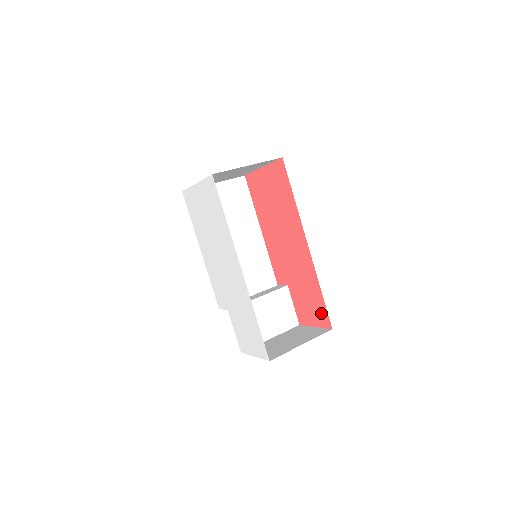
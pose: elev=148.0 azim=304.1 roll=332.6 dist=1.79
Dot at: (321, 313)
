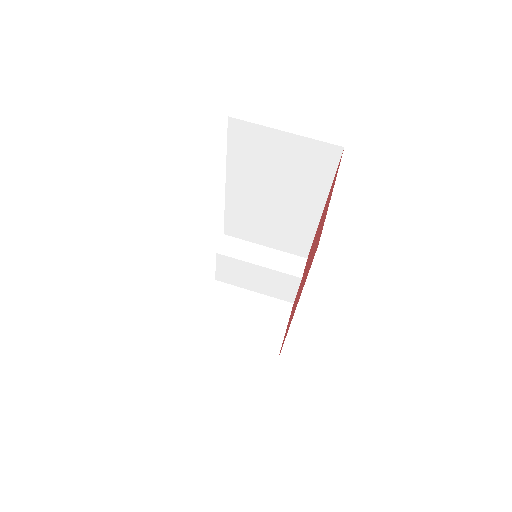
Dot at: occluded
